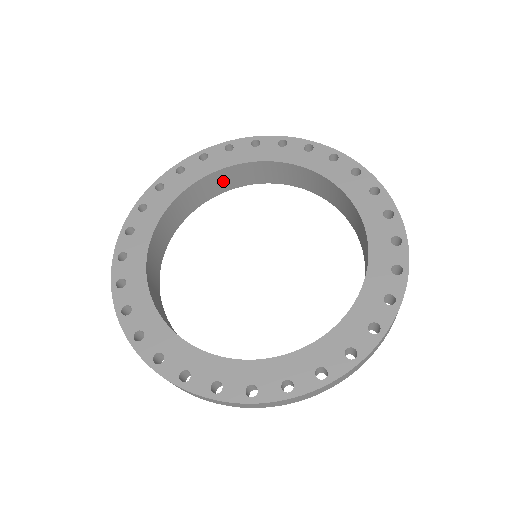
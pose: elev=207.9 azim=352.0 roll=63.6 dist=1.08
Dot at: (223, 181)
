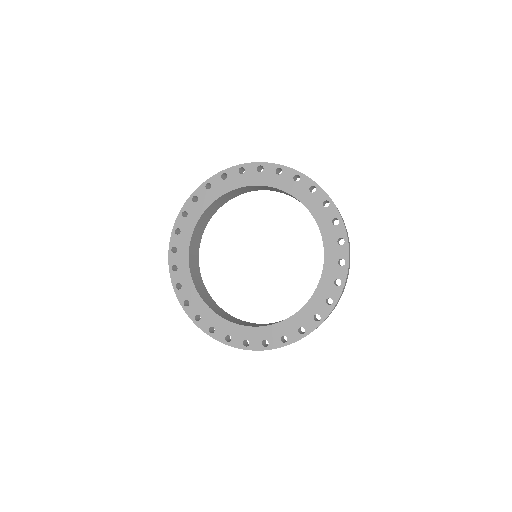
Dot at: (238, 192)
